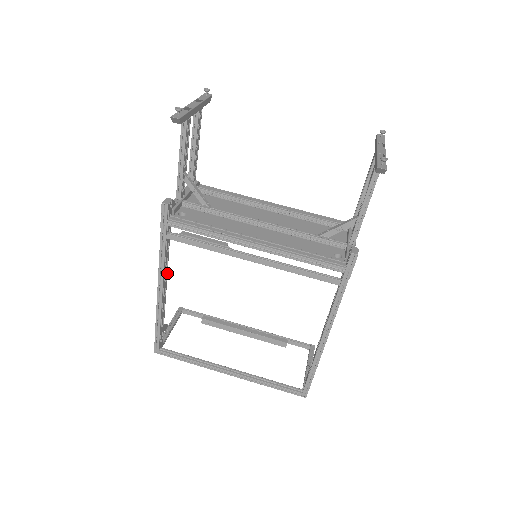
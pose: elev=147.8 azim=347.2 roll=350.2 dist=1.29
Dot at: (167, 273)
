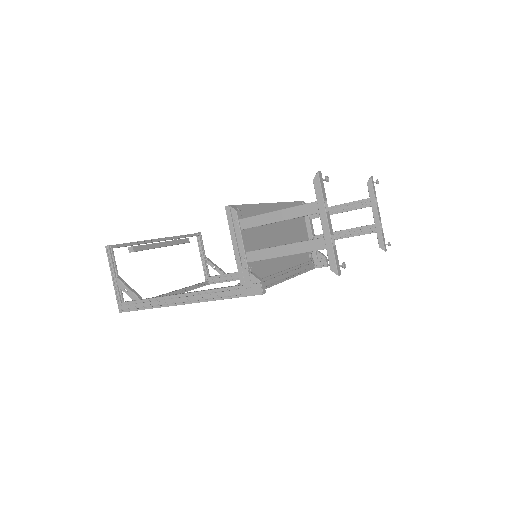
Dot at: (193, 292)
